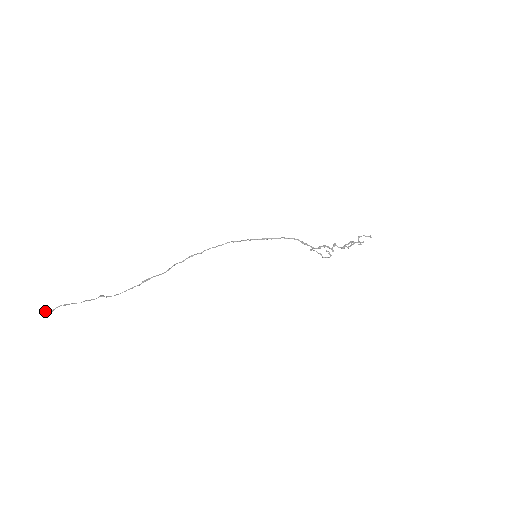
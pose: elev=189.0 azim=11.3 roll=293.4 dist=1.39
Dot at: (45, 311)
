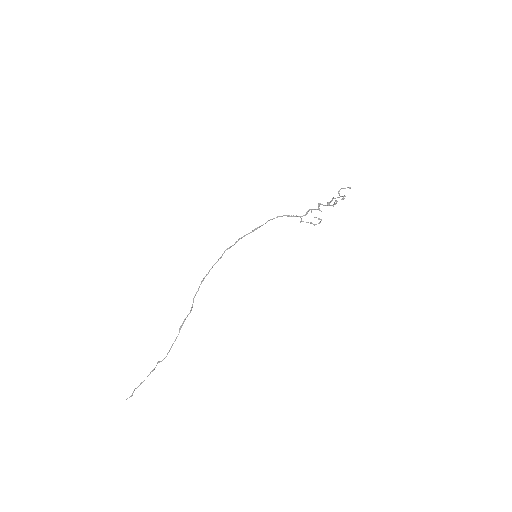
Dot at: (127, 398)
